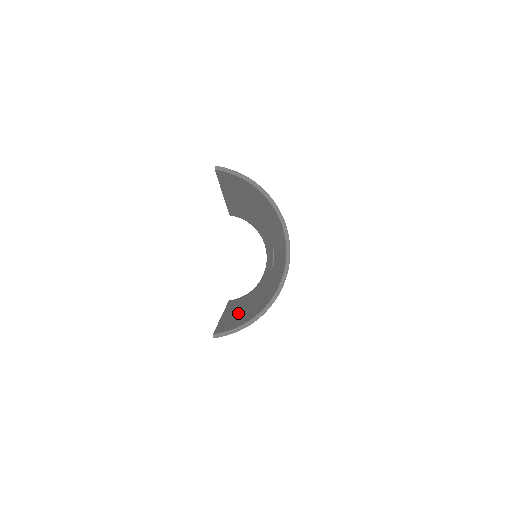
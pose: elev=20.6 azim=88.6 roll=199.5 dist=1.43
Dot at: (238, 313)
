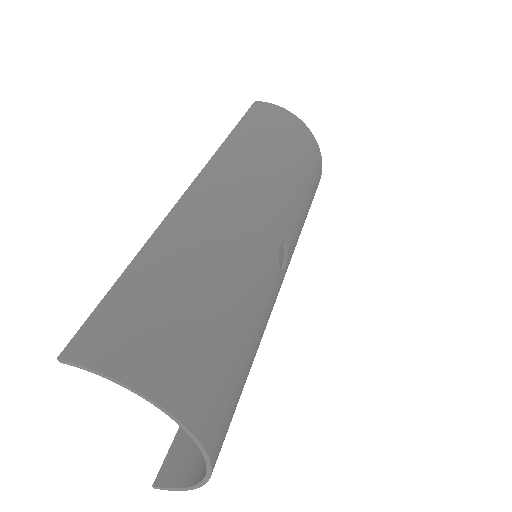
Dot at: occluded
